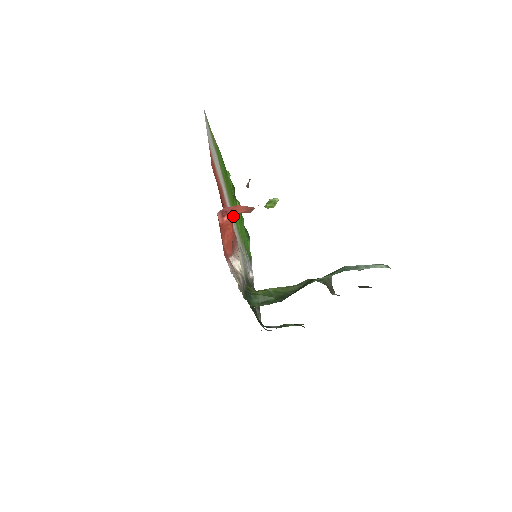
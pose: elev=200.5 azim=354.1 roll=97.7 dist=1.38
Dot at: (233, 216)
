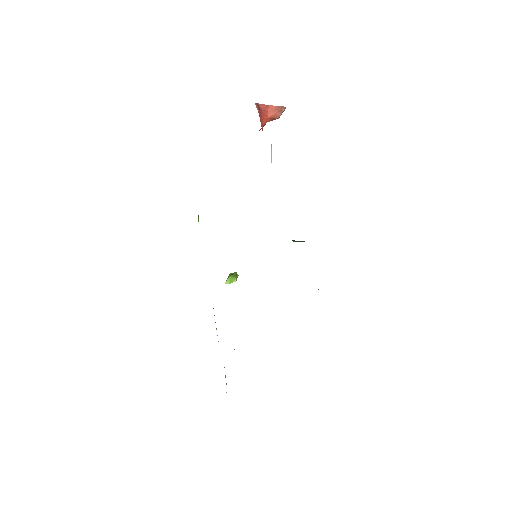
Dot at: (264, 119)
